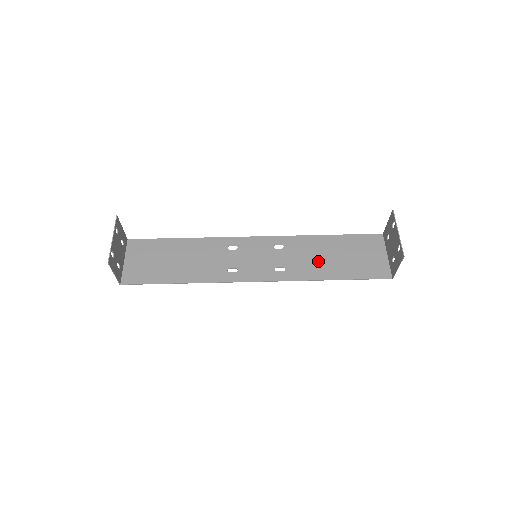
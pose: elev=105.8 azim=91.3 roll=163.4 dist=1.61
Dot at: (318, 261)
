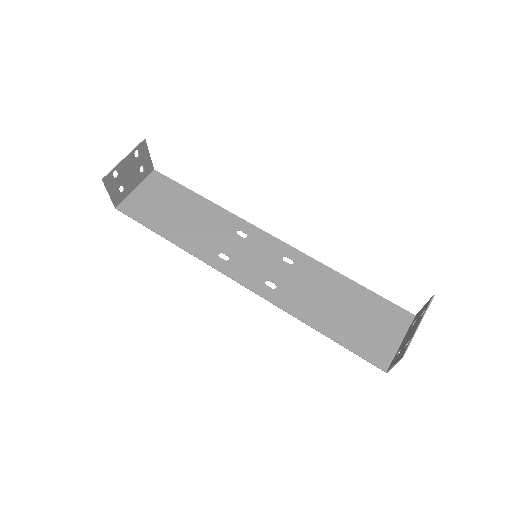
Dot at: (317, 301)
